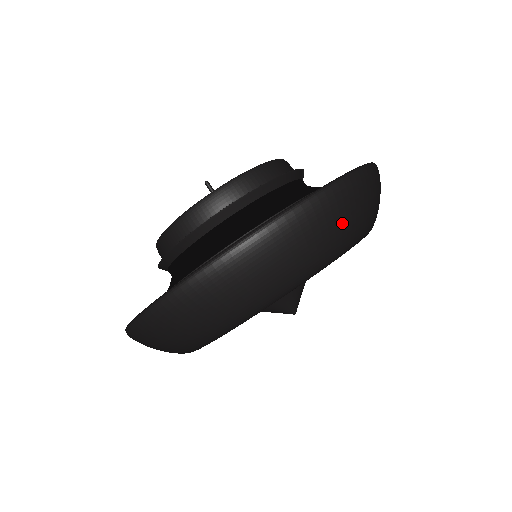
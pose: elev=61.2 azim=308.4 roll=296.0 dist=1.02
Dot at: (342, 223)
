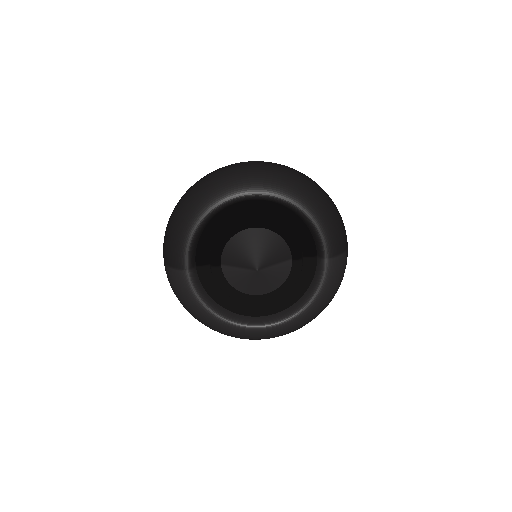
Dot at: (319, 198)
